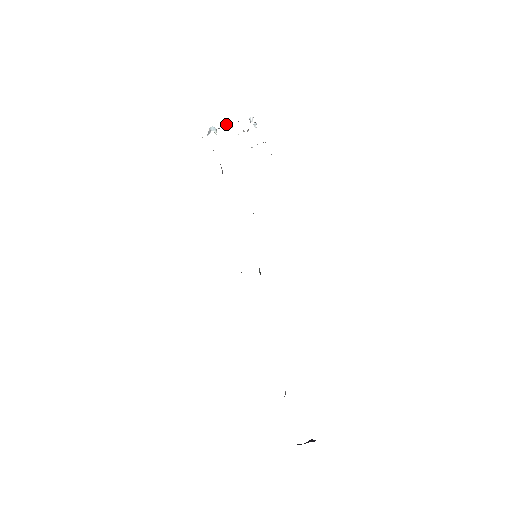
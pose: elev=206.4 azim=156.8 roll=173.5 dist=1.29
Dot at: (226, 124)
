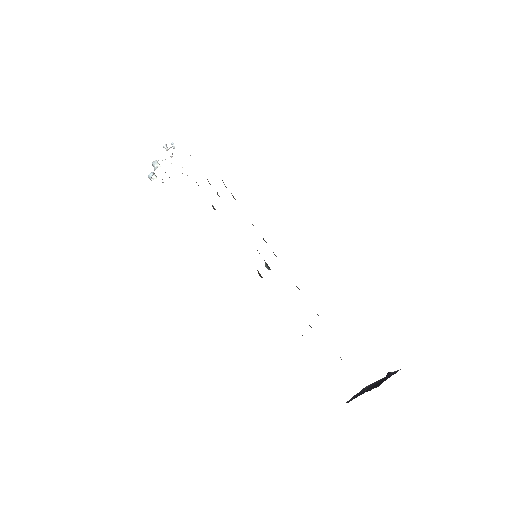
Dot at: occluded
